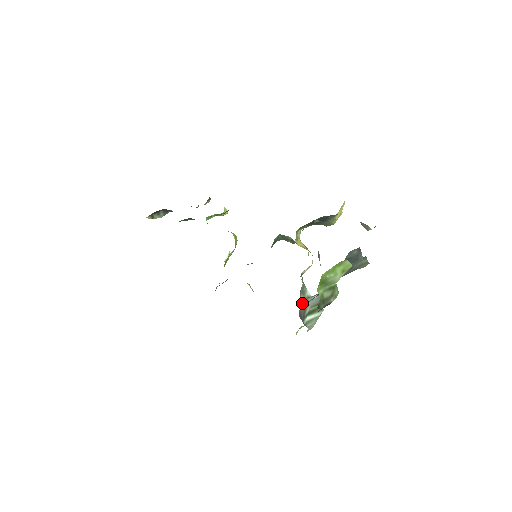
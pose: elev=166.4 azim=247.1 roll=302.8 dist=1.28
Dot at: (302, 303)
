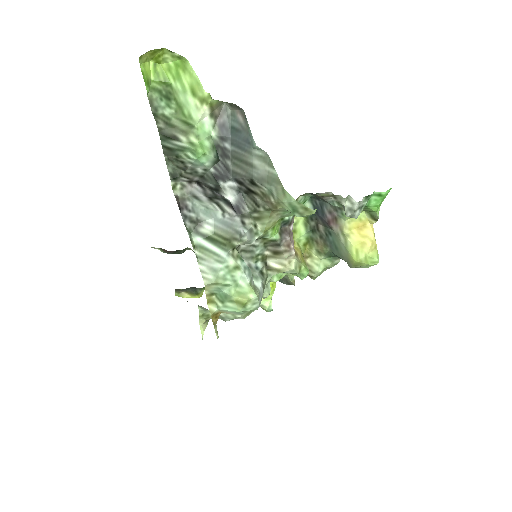
Dot at: (201, 210)
